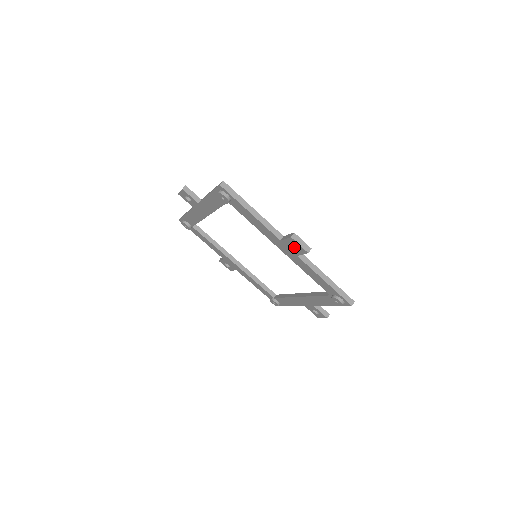
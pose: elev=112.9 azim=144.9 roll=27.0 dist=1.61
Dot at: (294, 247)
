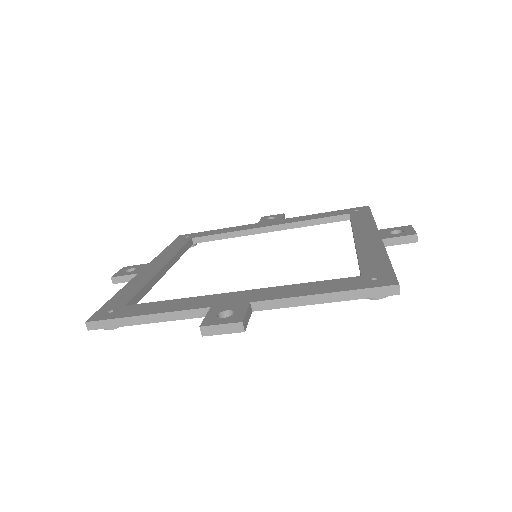
Dot at: occluded
